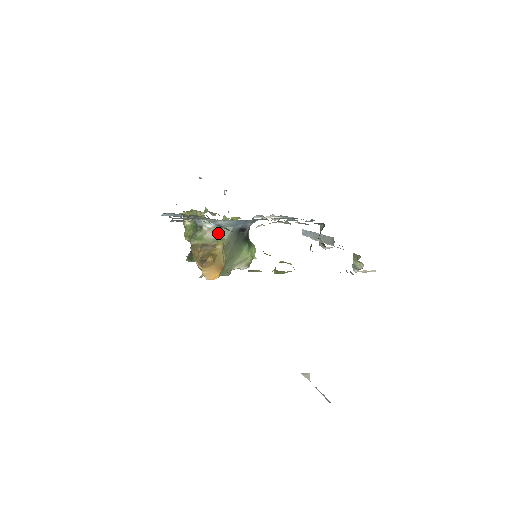
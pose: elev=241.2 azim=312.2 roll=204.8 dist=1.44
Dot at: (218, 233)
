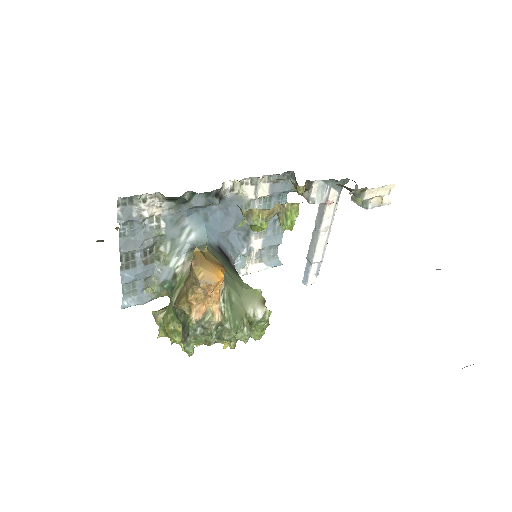
Dot at: occluded
